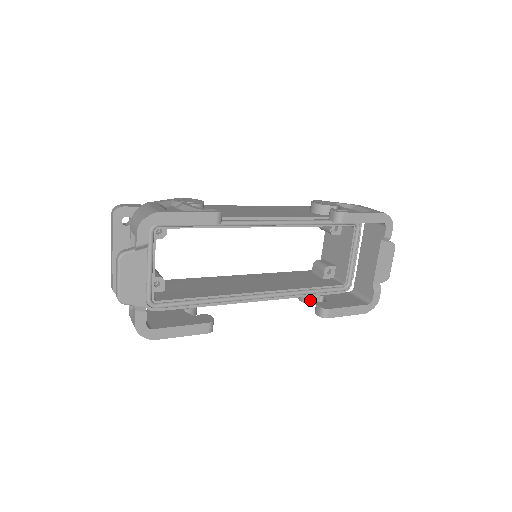
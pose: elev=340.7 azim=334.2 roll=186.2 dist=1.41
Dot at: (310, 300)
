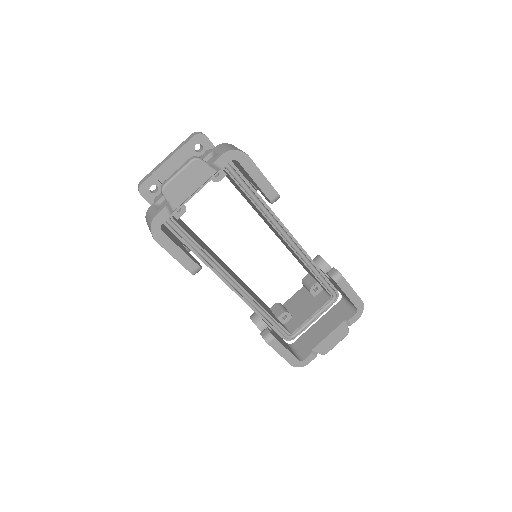
Dot at: (260, 324)
